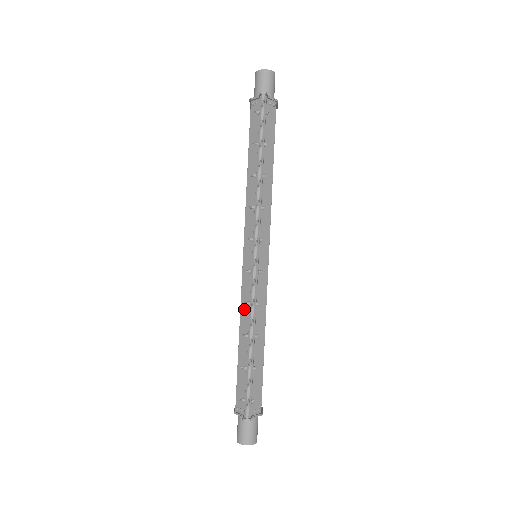
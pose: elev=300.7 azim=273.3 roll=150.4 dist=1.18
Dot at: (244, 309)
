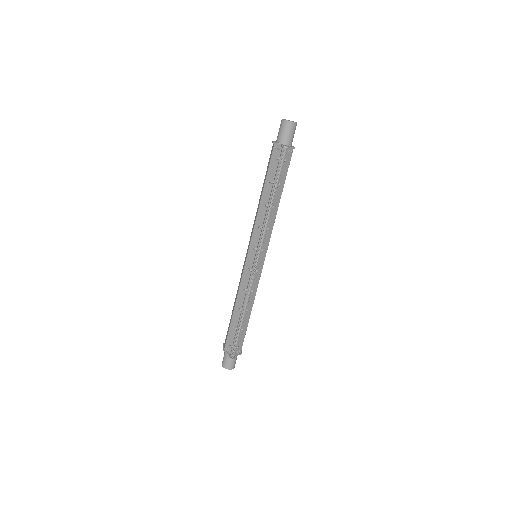
Dot at: (242, 291)
